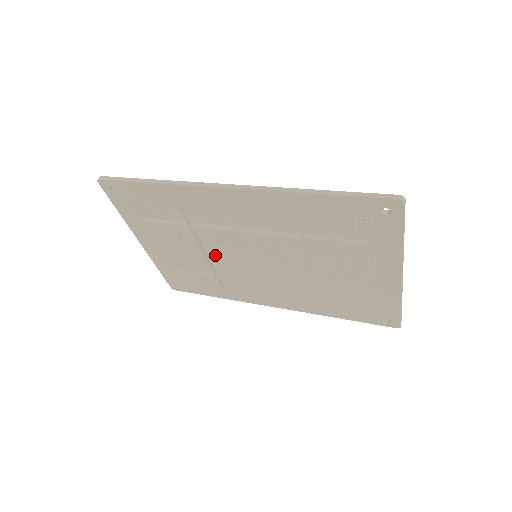
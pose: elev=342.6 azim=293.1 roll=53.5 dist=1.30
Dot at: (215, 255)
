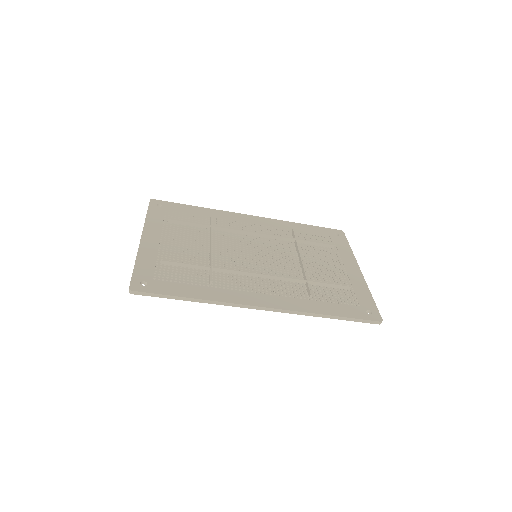
Dot at: (218, 253)
